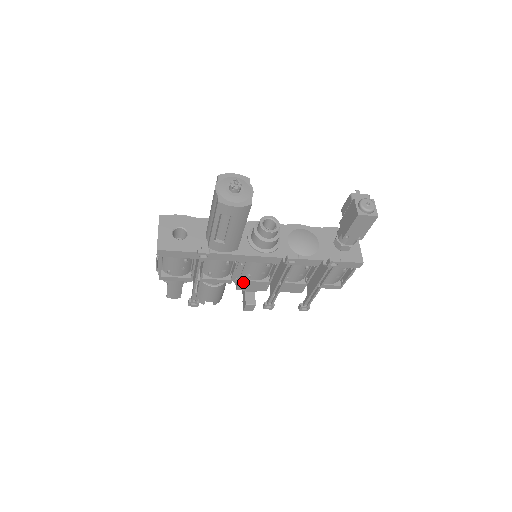
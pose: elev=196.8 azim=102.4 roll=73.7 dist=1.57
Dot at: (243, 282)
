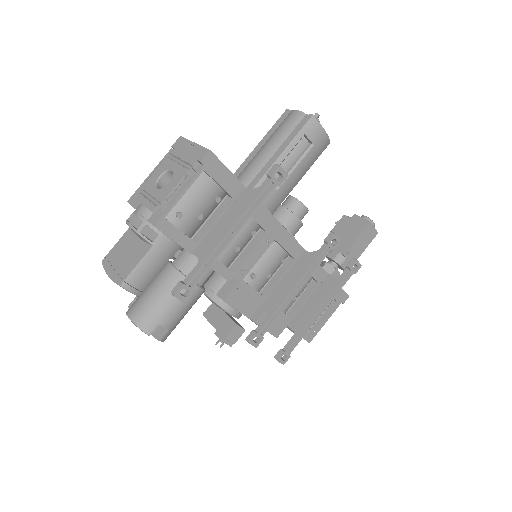
Dot at: (242, 285)
